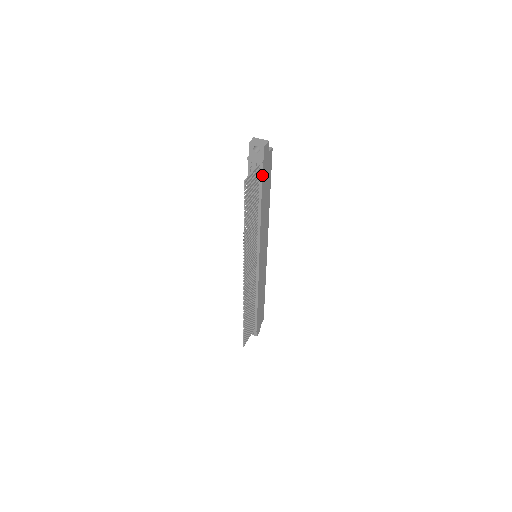
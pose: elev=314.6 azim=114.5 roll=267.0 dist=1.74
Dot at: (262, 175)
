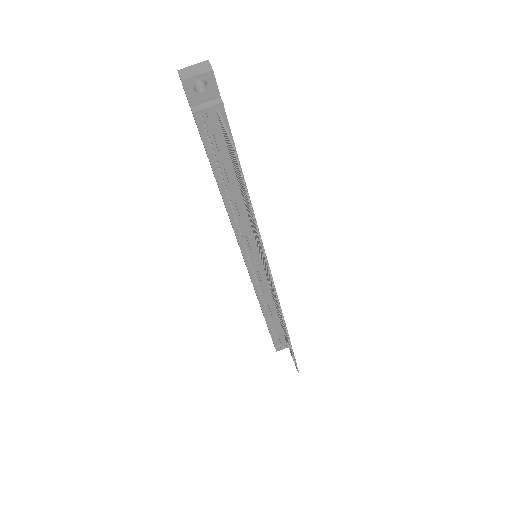
Dot at: (228, 127)
